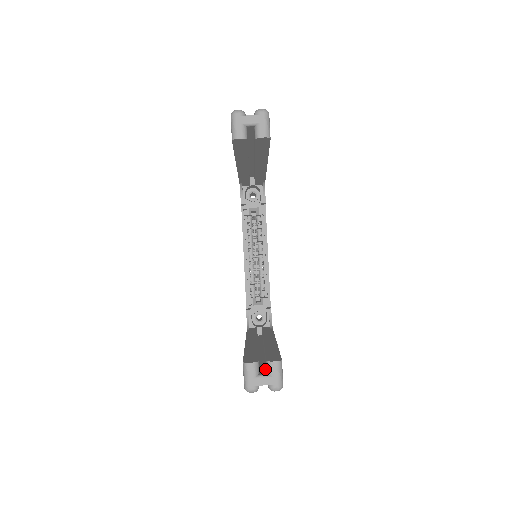
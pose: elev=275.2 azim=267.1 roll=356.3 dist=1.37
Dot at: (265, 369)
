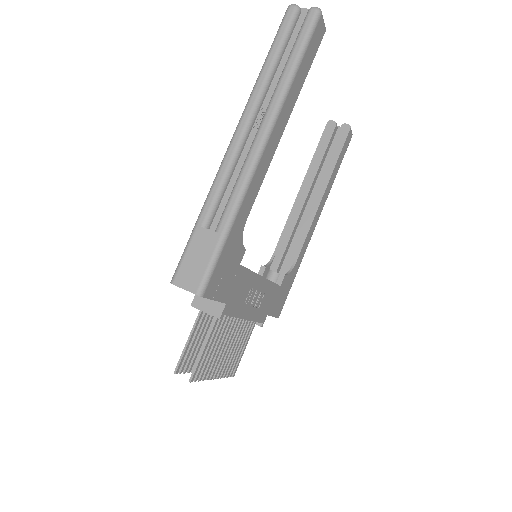
Dot at: occluded
